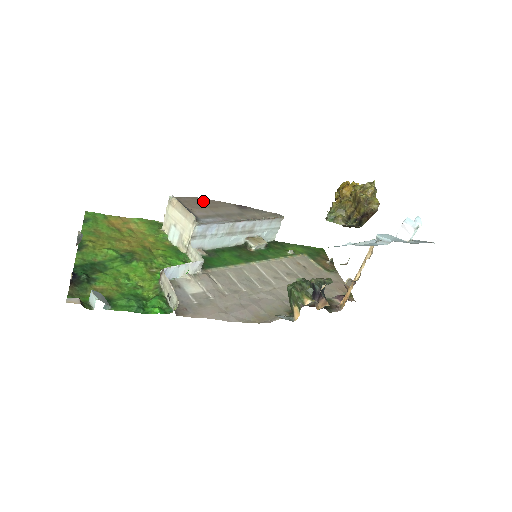
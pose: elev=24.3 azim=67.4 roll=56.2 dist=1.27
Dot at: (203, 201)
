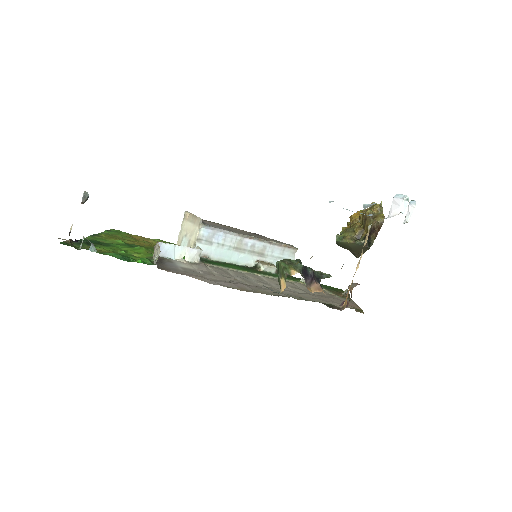
Dot at: occluded
